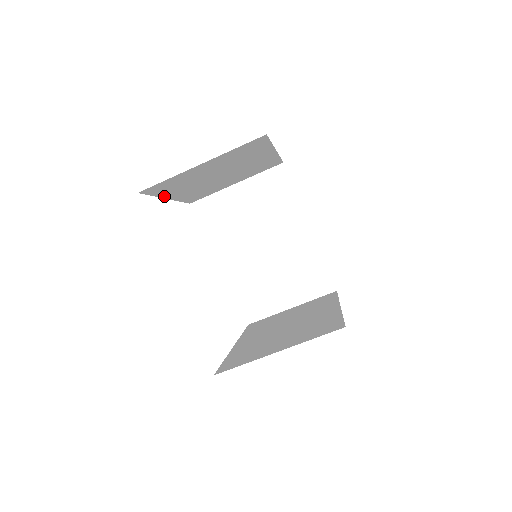
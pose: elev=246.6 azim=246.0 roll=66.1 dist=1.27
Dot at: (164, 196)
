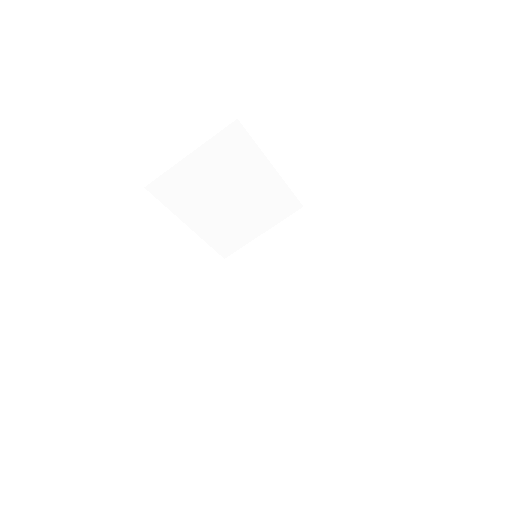
Dot at: (180, 216)
